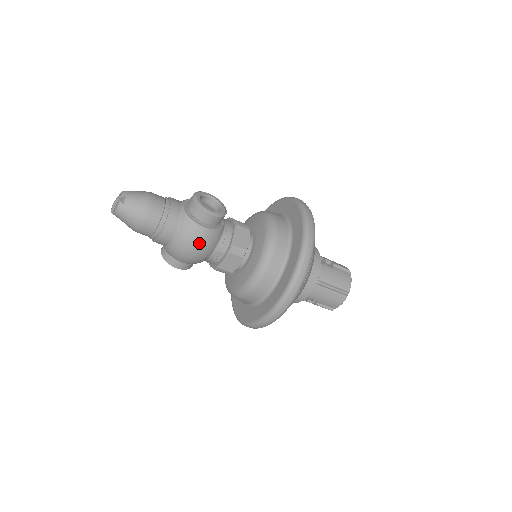
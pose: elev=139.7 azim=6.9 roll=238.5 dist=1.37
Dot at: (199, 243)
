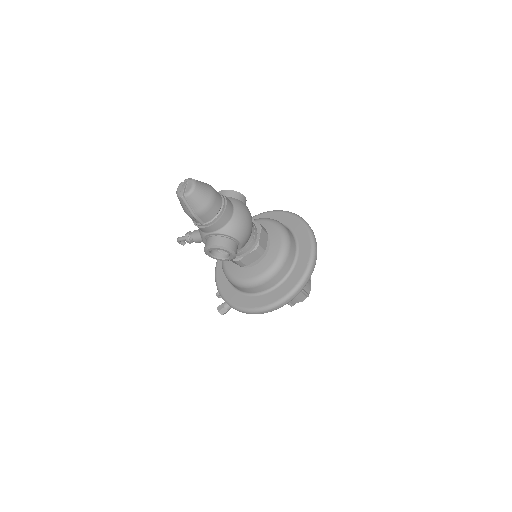
Dot at: (249, 215)
